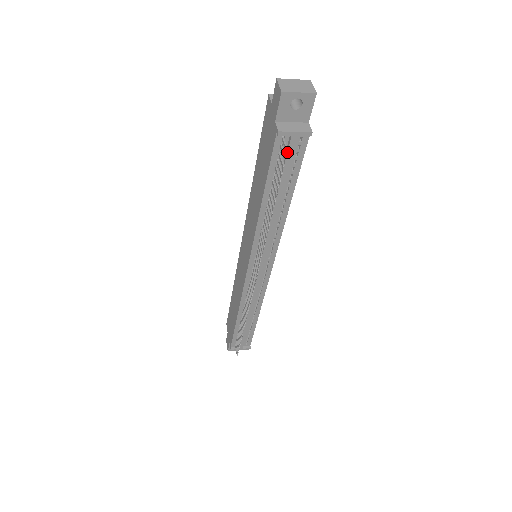
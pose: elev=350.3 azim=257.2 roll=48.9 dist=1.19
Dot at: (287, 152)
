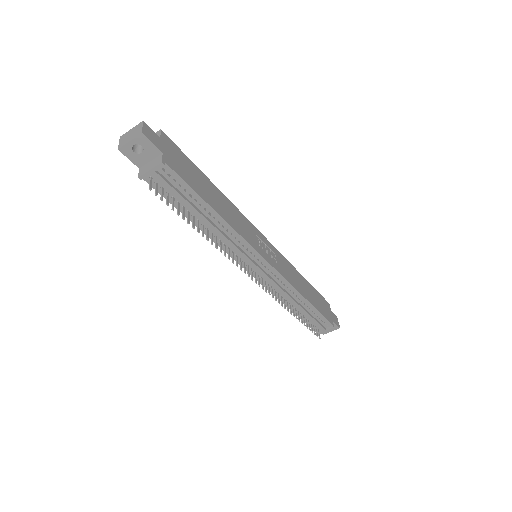
Dot at: occluded
